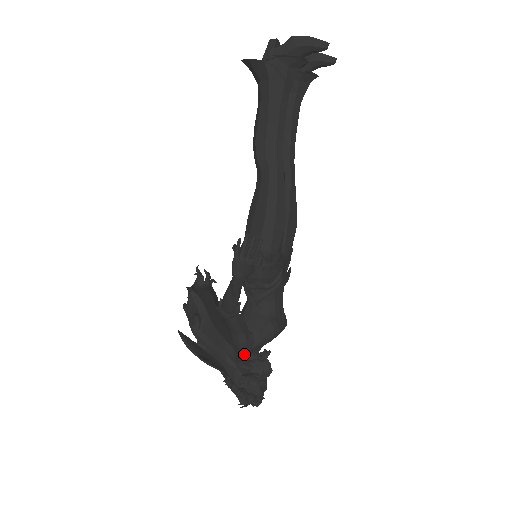
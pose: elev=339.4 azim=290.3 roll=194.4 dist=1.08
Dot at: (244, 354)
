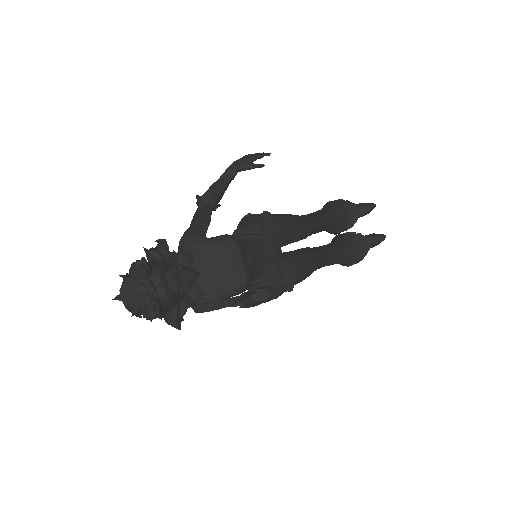
Dot at: occluded
